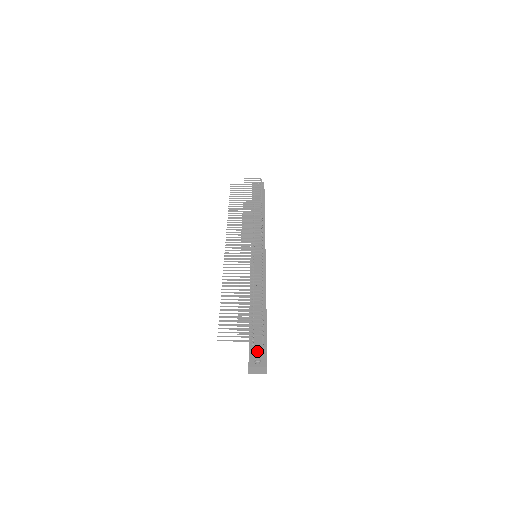
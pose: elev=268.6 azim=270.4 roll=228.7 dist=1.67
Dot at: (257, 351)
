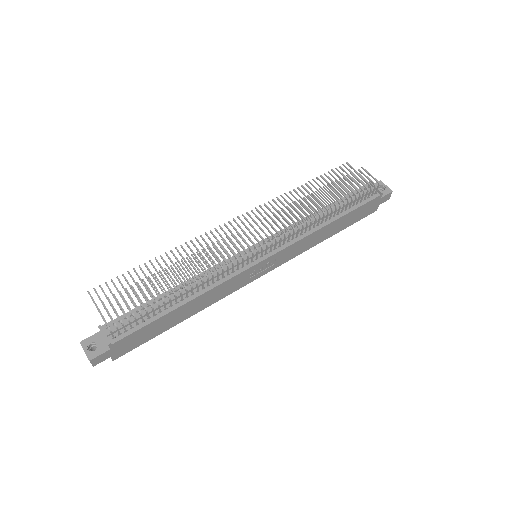
Dot at: occluded
